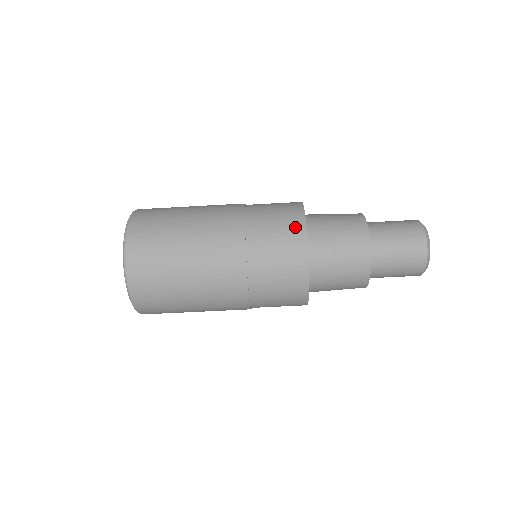
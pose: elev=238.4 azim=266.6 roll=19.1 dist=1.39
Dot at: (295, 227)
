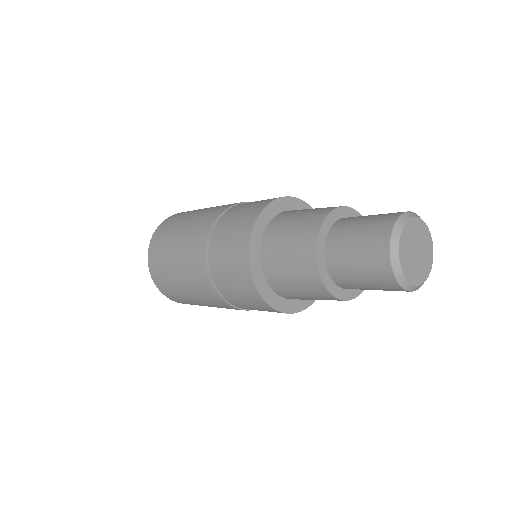
Dot at: (251, 294)
